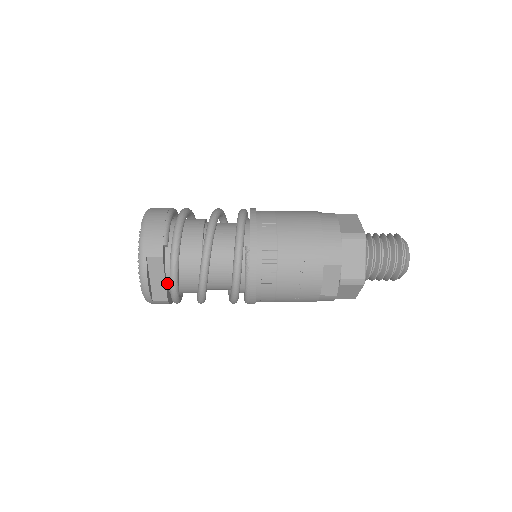
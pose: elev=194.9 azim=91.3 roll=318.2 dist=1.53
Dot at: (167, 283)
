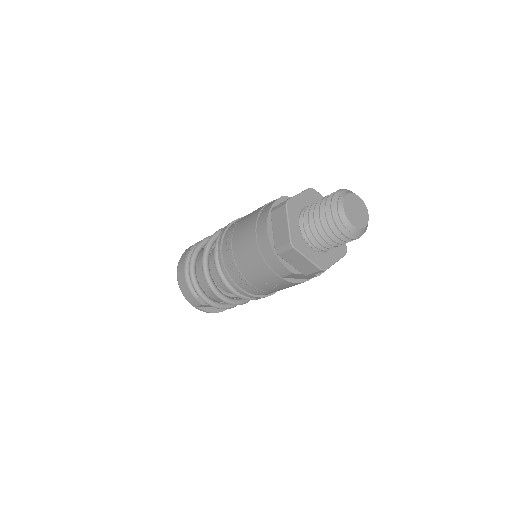
Dot at: occluded
